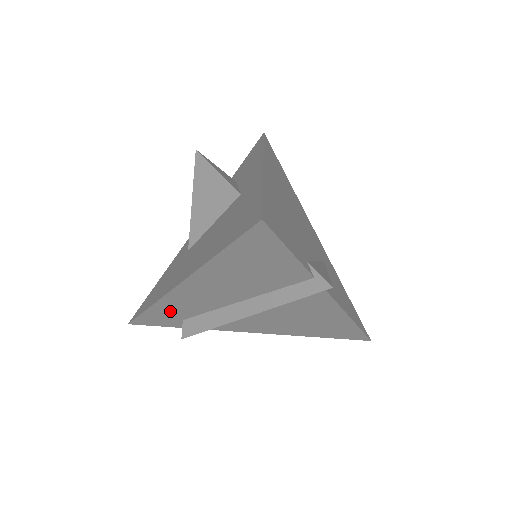
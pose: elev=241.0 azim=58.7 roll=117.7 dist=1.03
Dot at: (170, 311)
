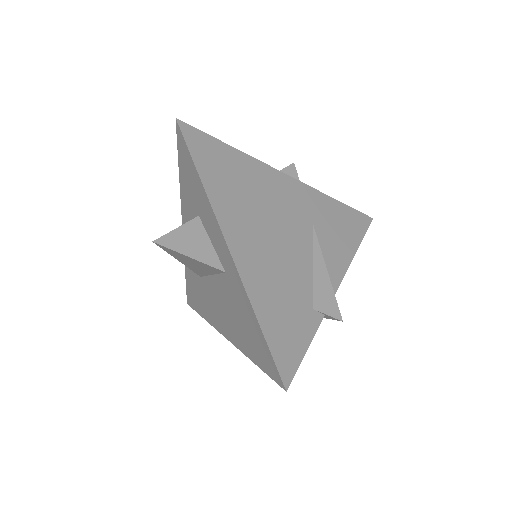
Dot at: occluded
